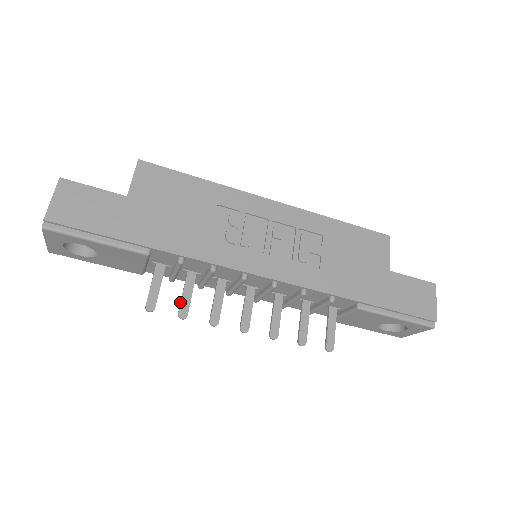
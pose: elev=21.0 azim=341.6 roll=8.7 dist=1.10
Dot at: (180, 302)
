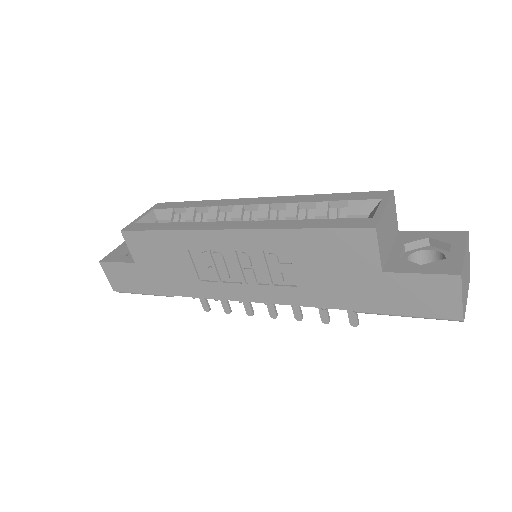
Dot at: (222, 302)
